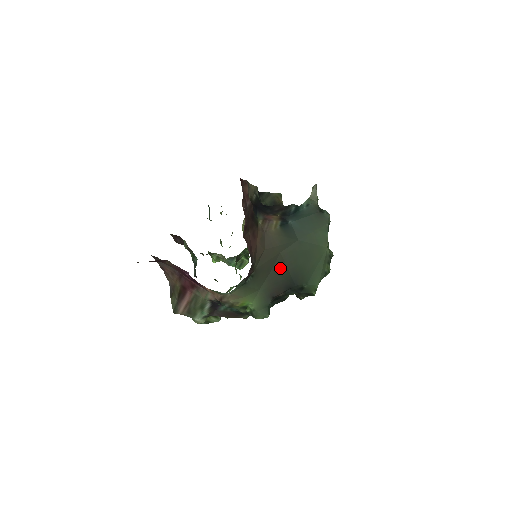
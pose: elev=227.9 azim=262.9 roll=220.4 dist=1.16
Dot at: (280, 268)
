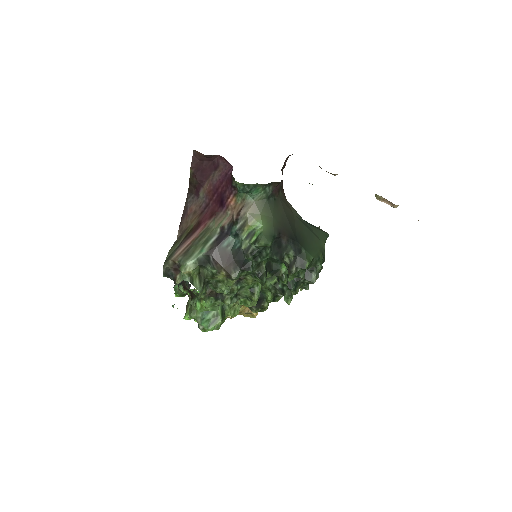
Dot at: (291, 221)
